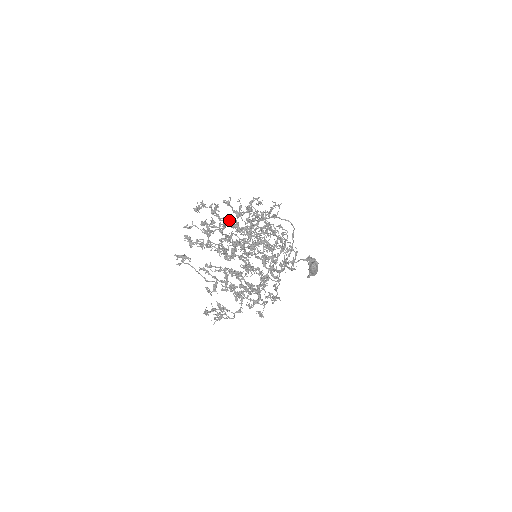
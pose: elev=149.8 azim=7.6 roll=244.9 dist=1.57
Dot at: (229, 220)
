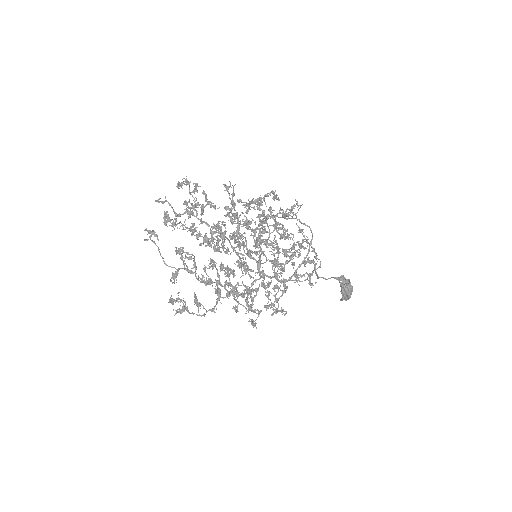
Dot at: (213, 205)
